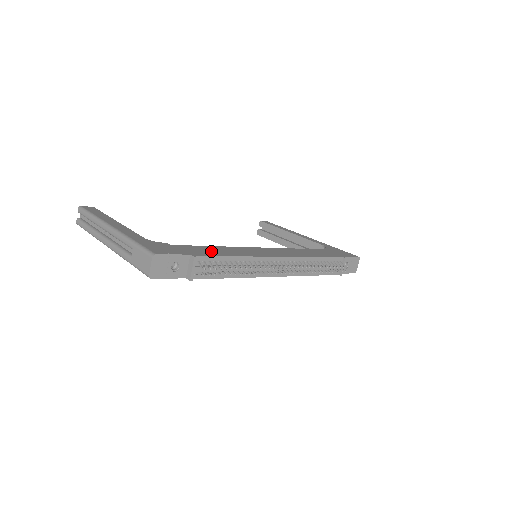
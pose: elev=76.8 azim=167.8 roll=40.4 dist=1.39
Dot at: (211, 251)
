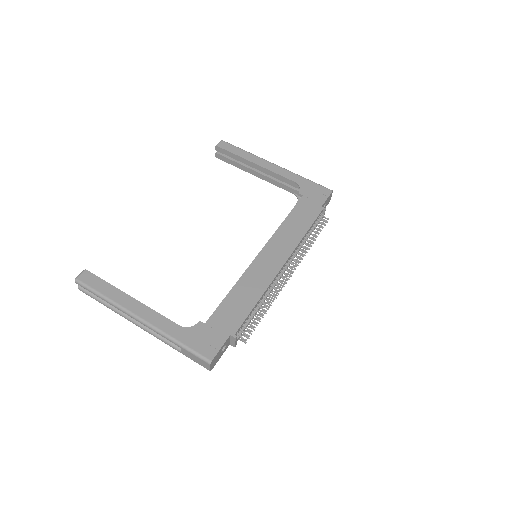
Dot at: (237, 308)
